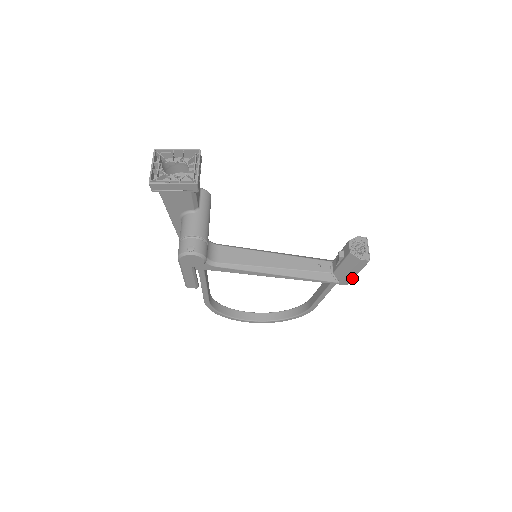
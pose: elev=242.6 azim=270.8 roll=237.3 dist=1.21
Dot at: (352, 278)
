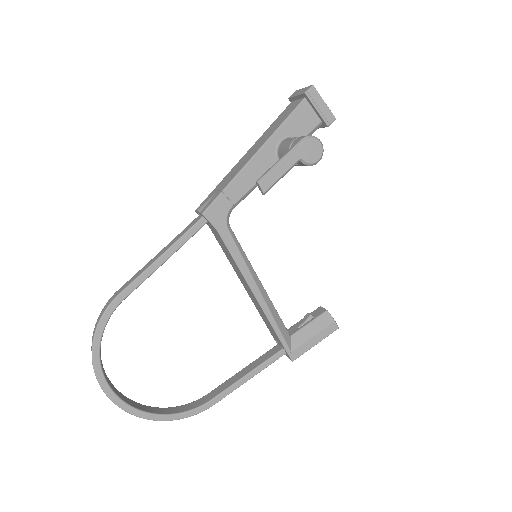
Dot at: (306, 350)
